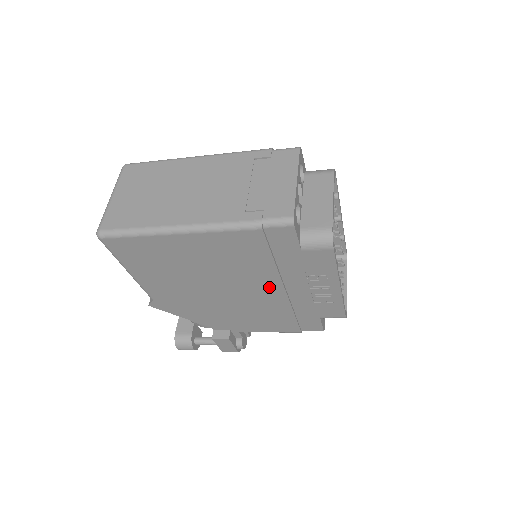
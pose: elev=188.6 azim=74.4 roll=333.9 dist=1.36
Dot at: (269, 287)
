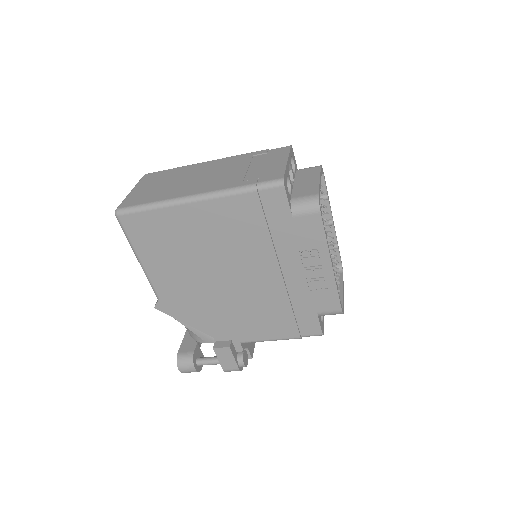
Dot at: (266, 270)
